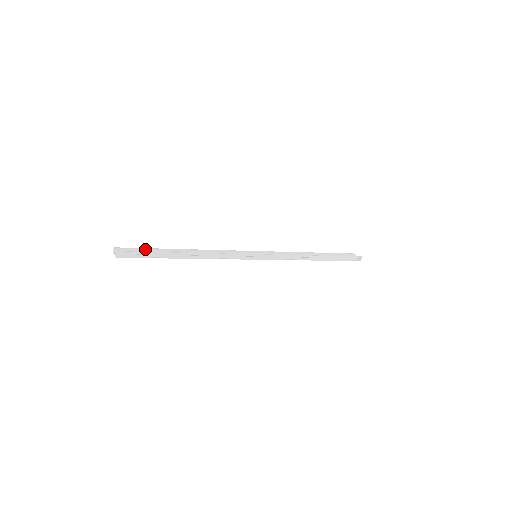
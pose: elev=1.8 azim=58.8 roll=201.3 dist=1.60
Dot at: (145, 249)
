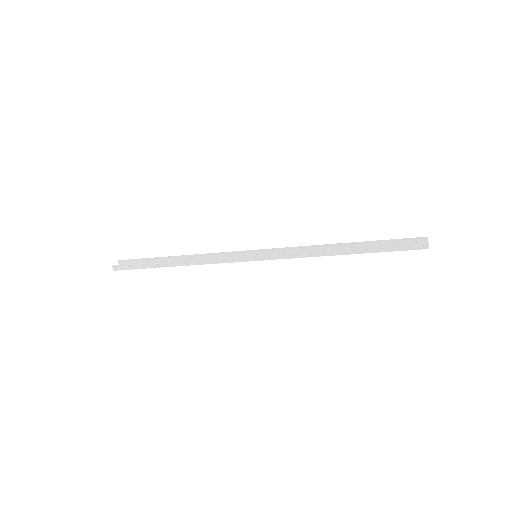
Dot at: (143, 259)
